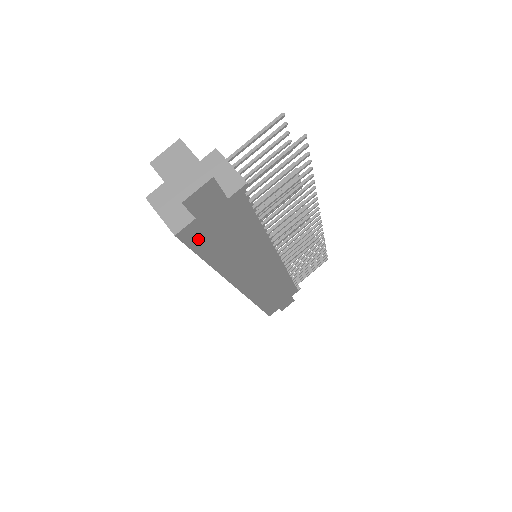
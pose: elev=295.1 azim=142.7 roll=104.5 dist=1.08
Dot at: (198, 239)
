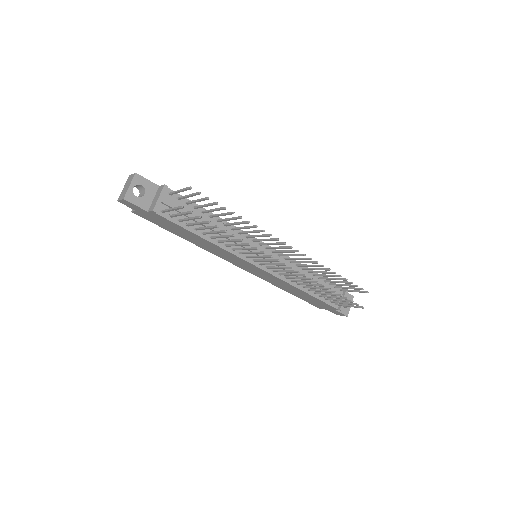
Dot at: (152, 220)
